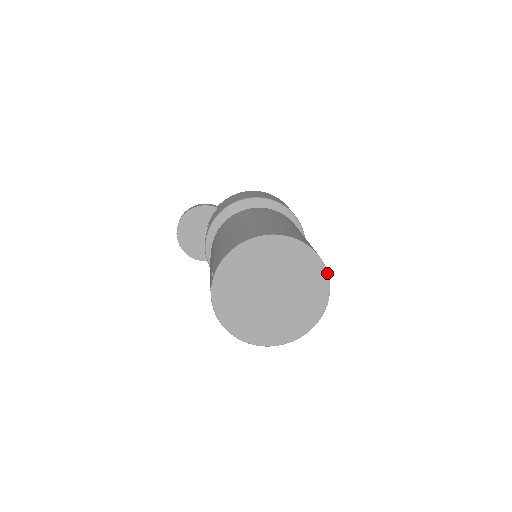
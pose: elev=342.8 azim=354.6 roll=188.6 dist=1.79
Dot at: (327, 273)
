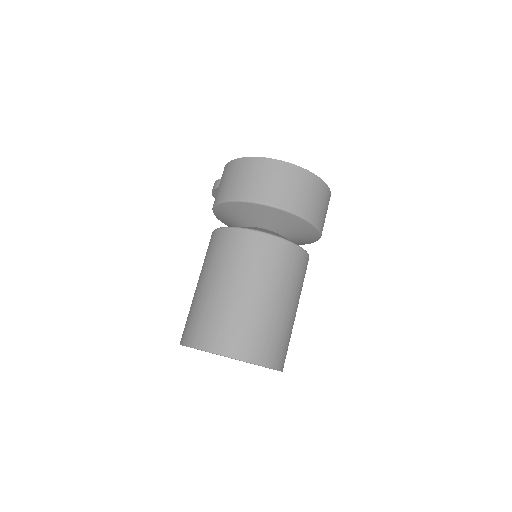
Dot at: occluded
